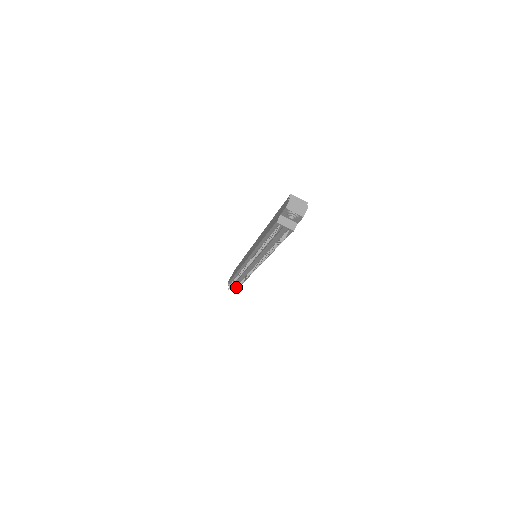
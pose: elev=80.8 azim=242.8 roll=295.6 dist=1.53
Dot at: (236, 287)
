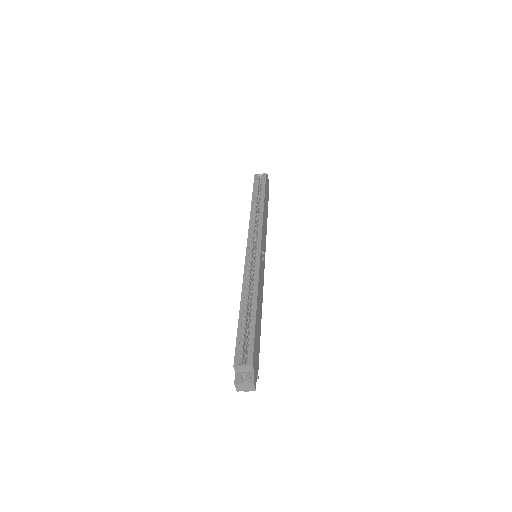
Dot at: occluded
